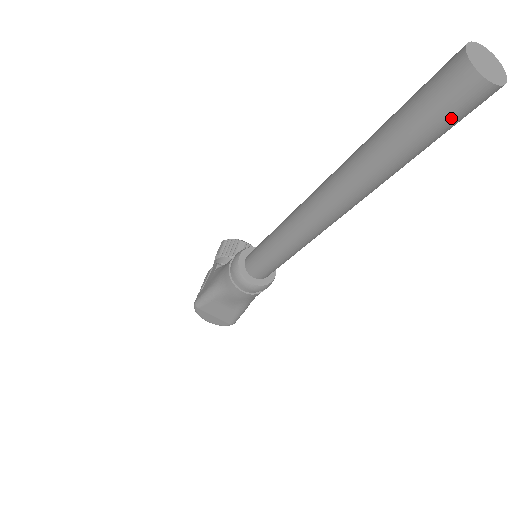
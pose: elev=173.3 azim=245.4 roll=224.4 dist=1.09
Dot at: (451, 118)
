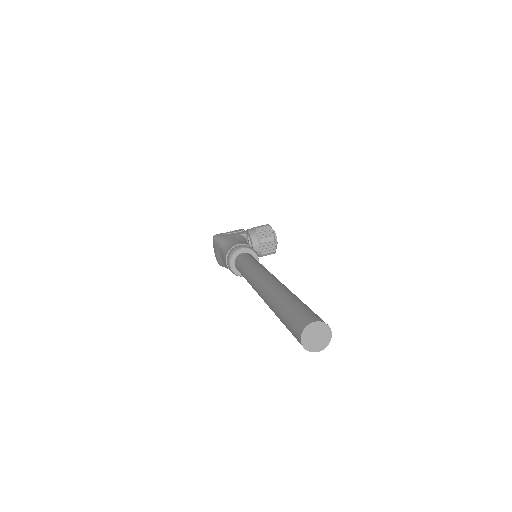
Dot at: (292, 334)
